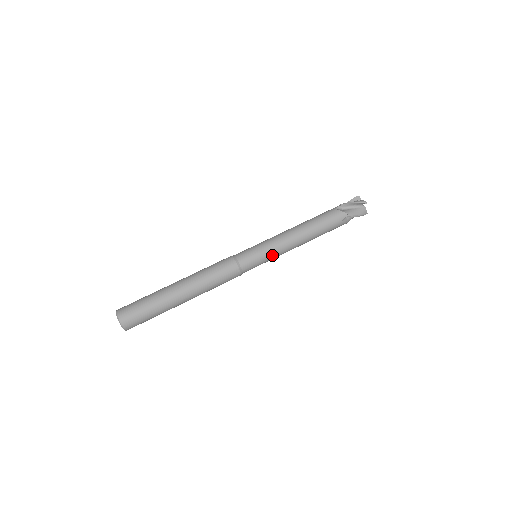
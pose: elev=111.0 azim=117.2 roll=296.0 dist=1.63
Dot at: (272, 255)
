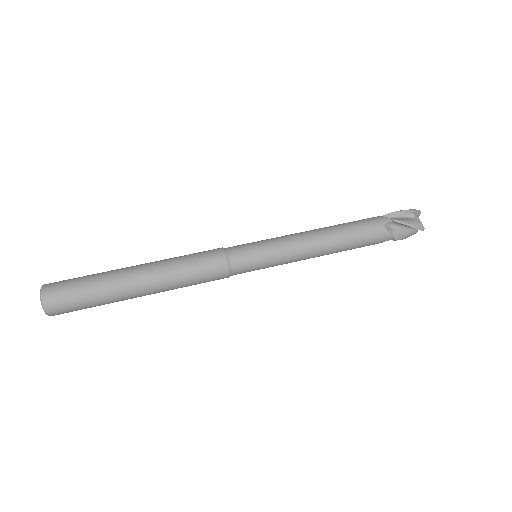
Dot at: (277, 250)
